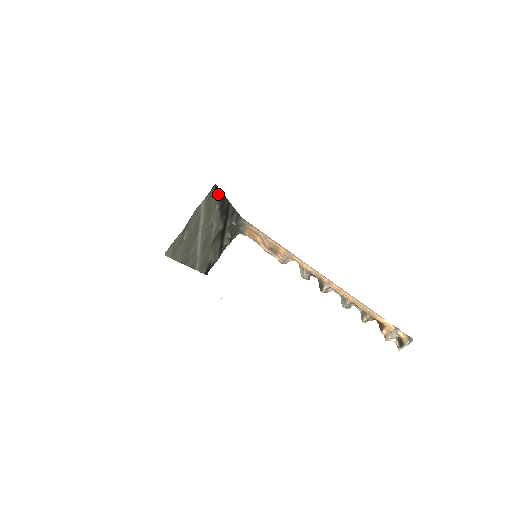
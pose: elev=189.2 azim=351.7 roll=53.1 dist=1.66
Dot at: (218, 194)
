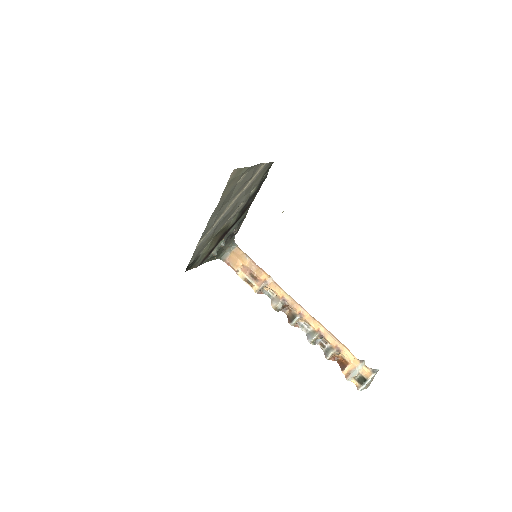
Dot at: (263, 177)
